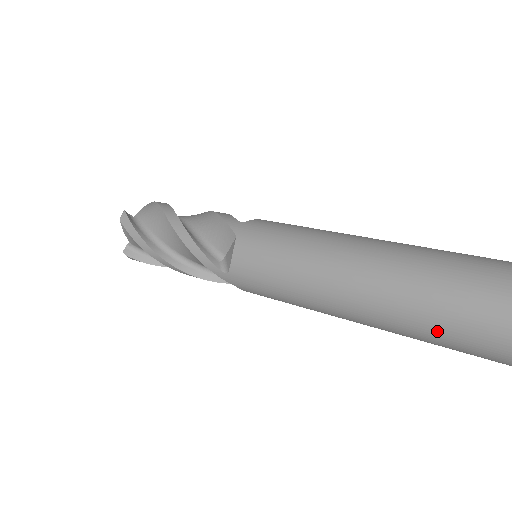
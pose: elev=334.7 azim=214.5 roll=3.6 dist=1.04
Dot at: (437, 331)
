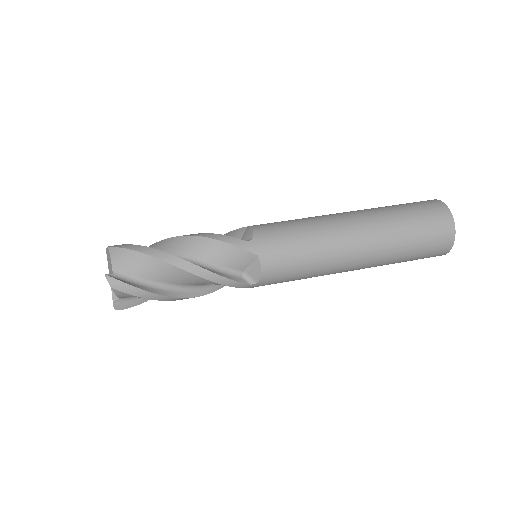
Dot at: (406, 260)
